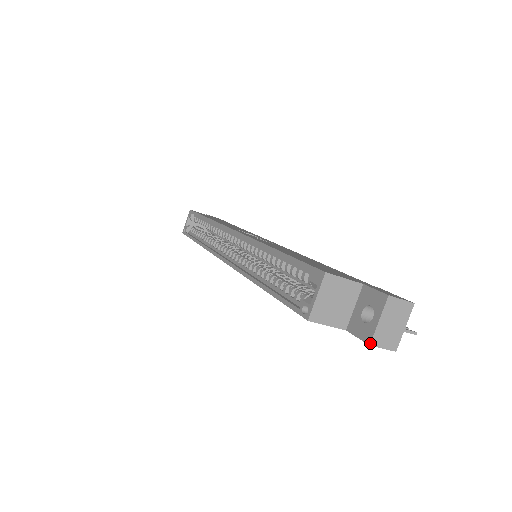
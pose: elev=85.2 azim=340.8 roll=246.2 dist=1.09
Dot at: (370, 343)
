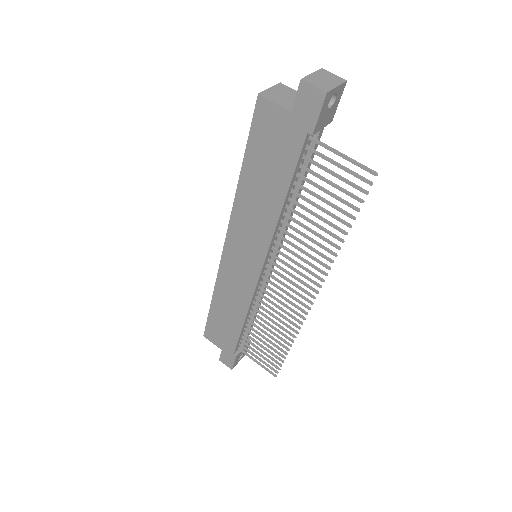
Dot at: occluded
